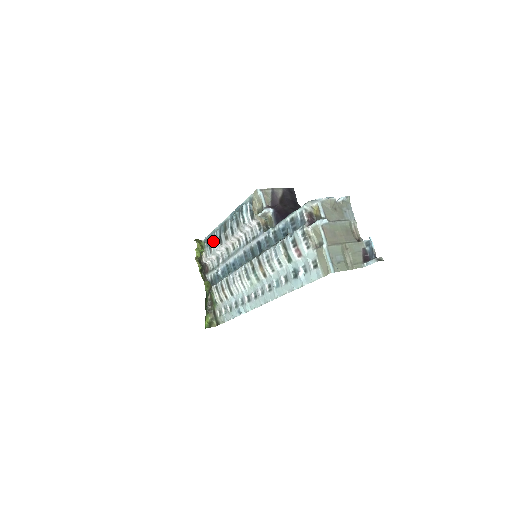
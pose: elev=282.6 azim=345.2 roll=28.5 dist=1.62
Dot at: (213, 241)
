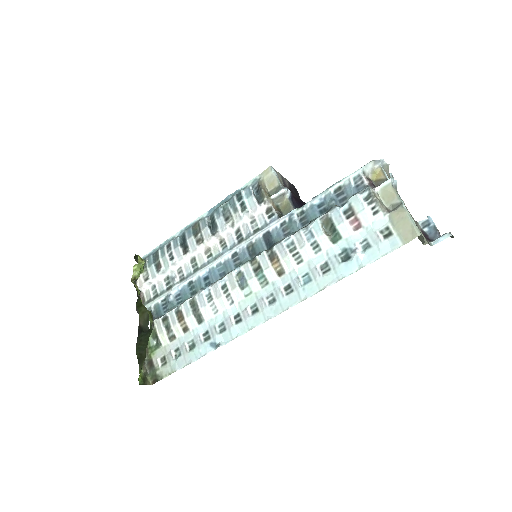
Dot at: (167, 253)
